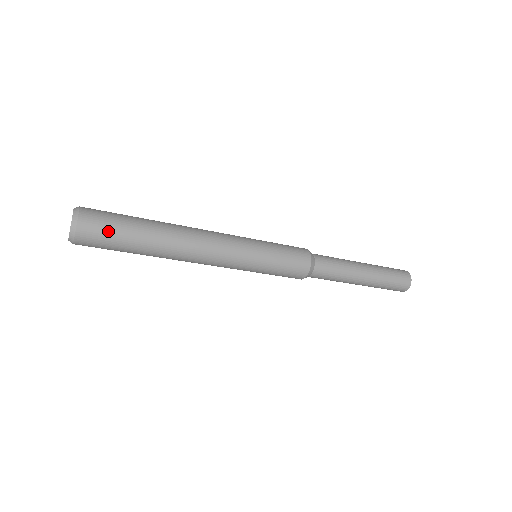
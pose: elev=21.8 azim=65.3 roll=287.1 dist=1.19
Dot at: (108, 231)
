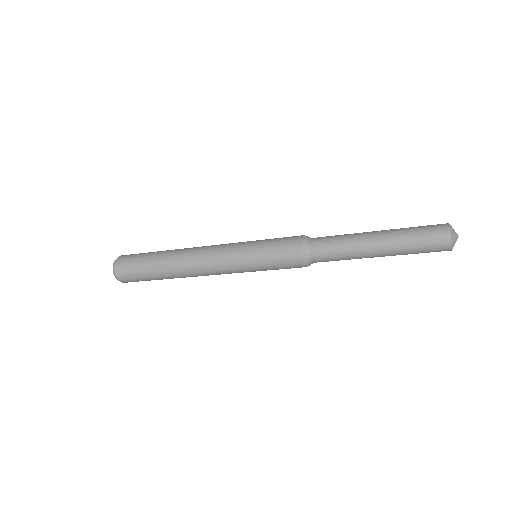
Dot at: (136, 278)
